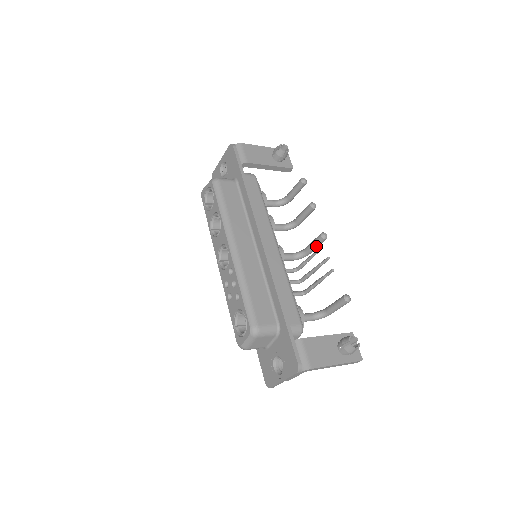
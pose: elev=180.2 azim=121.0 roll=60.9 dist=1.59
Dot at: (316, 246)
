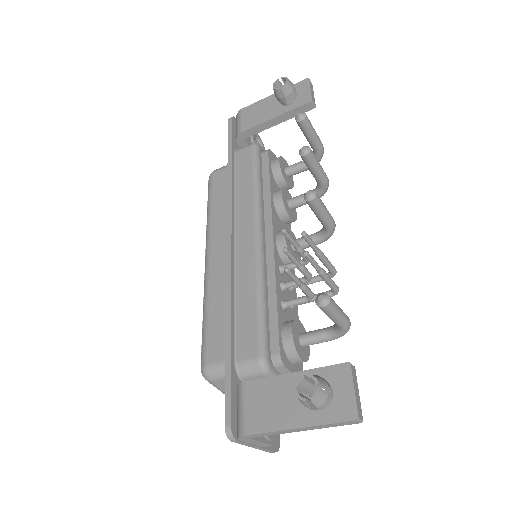
Dot at: (318, 214)
